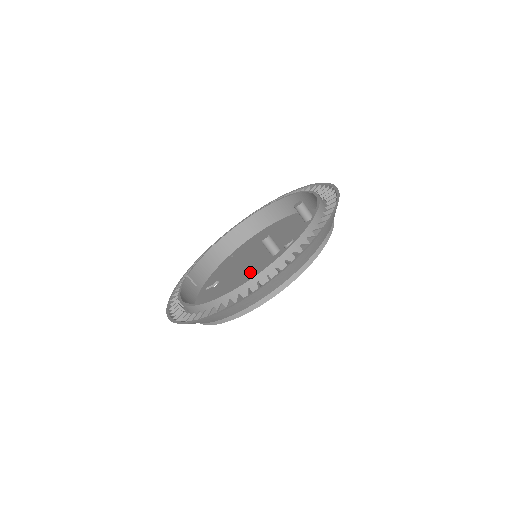
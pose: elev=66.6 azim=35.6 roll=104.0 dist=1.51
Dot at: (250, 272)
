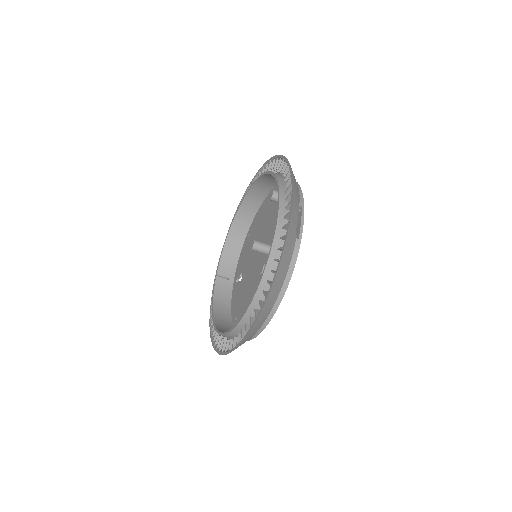
Dot at: (256, 274)
